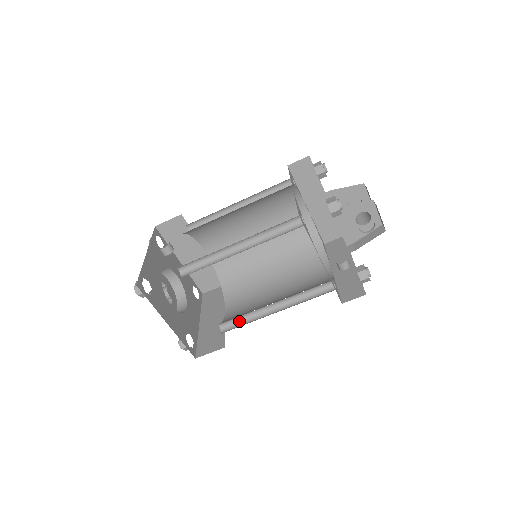
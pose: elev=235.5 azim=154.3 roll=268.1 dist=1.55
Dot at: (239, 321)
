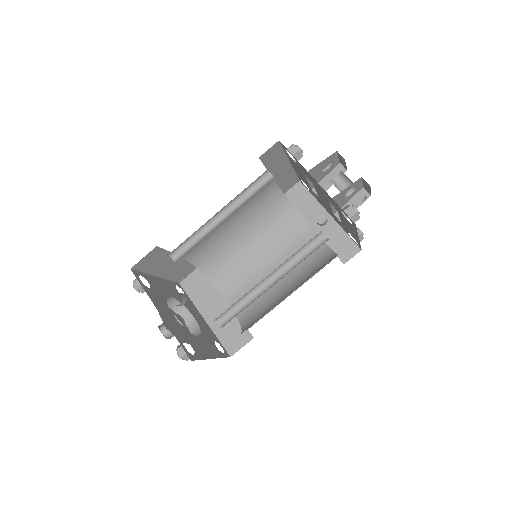
Dot at: occluded
